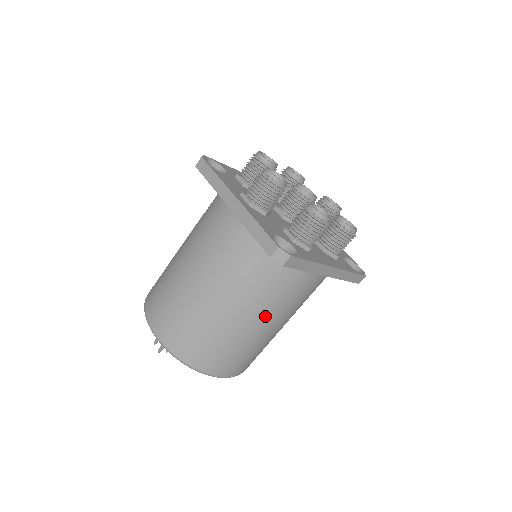
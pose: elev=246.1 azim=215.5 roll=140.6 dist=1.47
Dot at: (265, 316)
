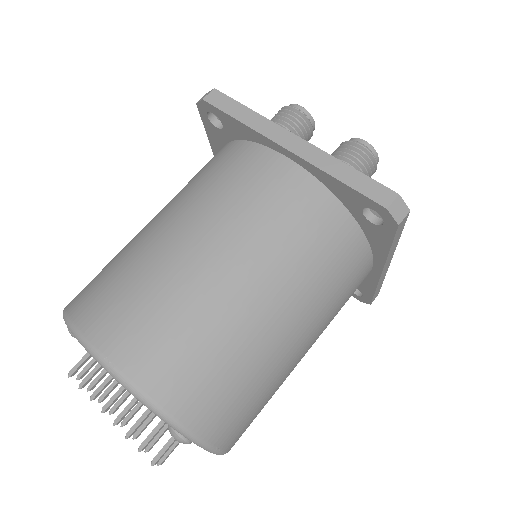
Dot at: (191, 219)
